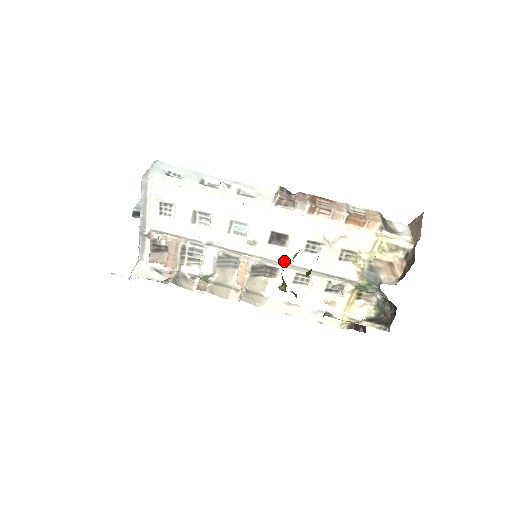
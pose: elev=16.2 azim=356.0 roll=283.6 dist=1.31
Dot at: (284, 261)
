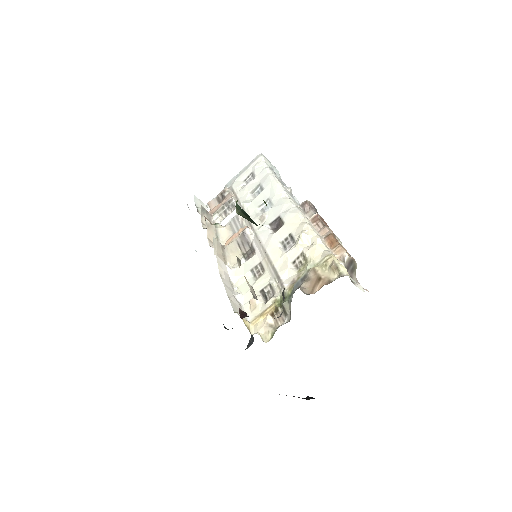
Dot at: (263, 243)
